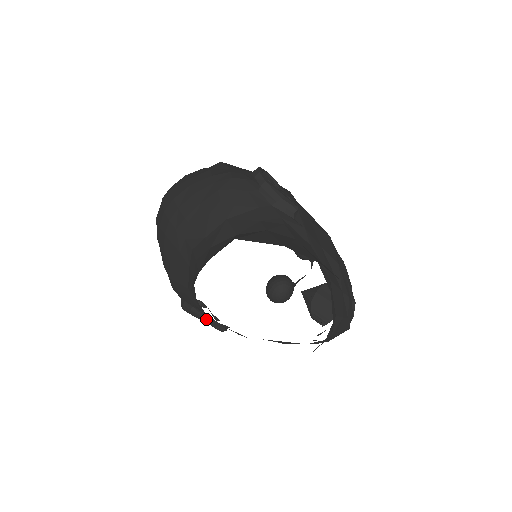
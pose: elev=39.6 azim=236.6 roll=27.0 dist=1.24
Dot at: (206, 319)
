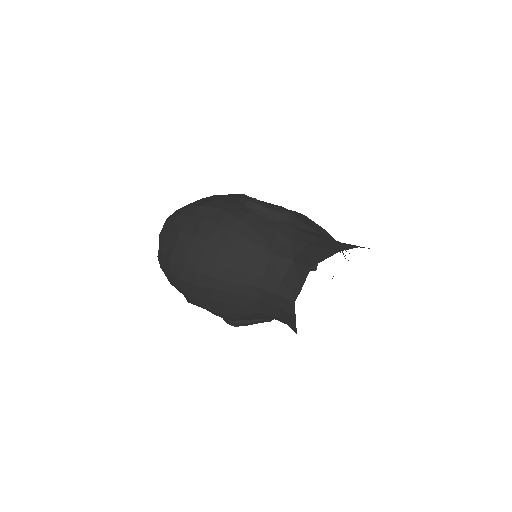
Dot at: (261, 321)
